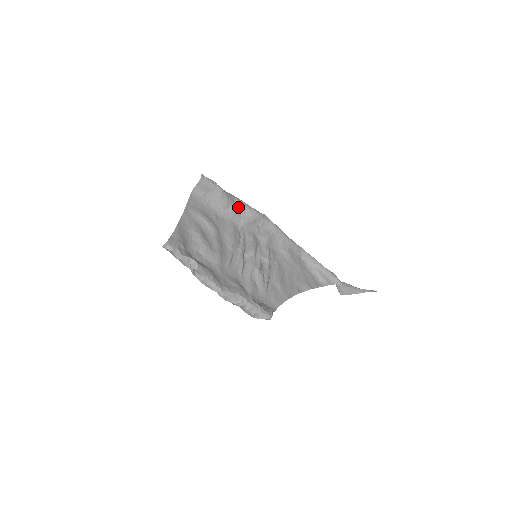
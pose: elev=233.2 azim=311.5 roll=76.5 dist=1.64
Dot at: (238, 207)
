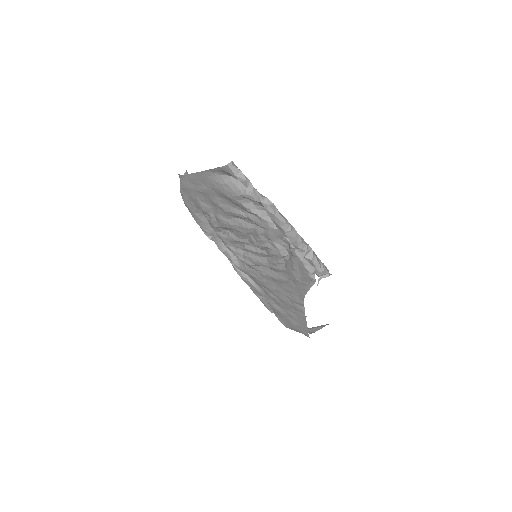
Dot at: occluded
